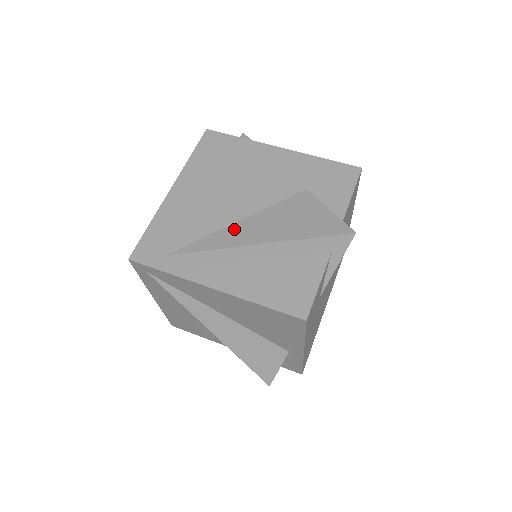
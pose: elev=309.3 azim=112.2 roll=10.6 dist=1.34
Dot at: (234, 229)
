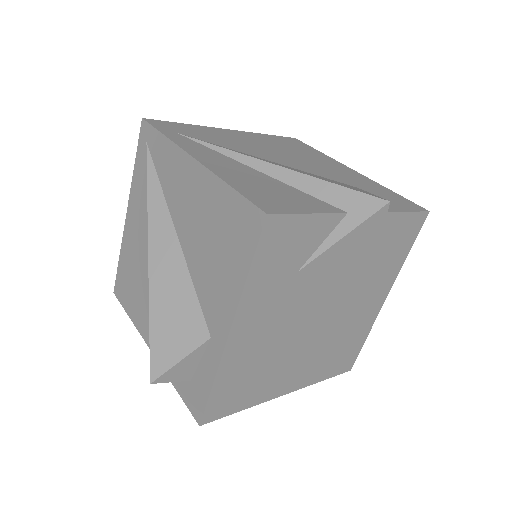
Dot at: (259, 158)
